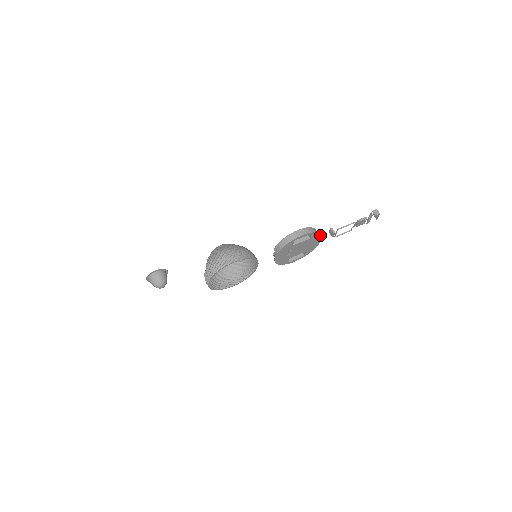
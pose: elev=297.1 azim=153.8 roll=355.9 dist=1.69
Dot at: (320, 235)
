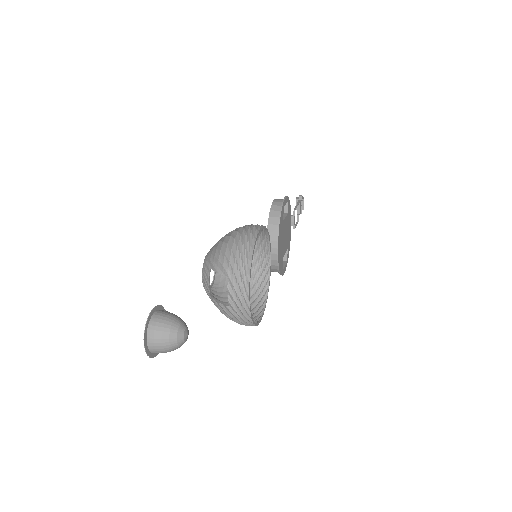
Dot at: (290, 212)
